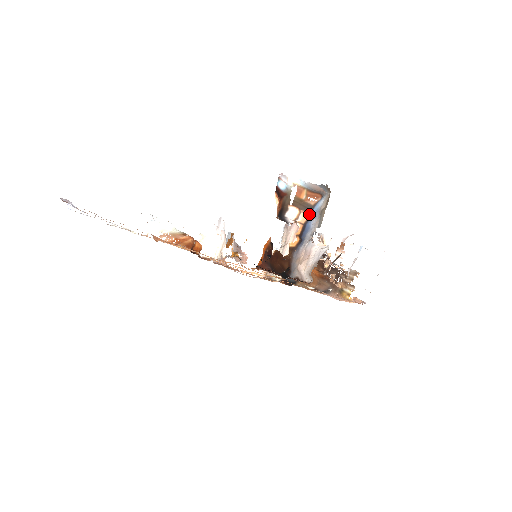
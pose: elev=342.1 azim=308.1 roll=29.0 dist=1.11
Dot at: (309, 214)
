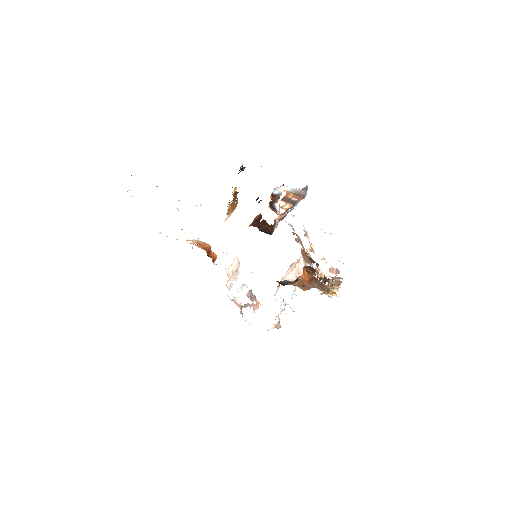
Dot at: (293, 205)
